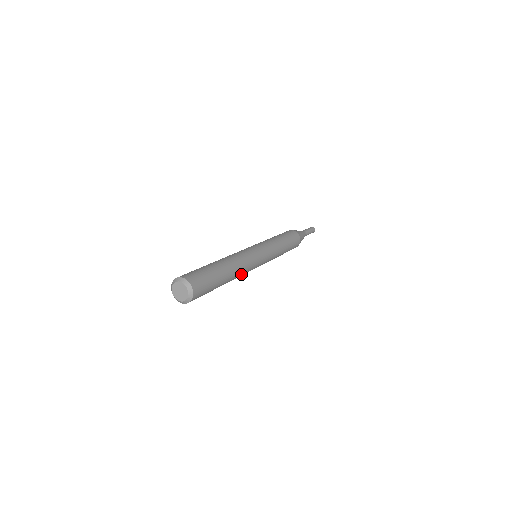
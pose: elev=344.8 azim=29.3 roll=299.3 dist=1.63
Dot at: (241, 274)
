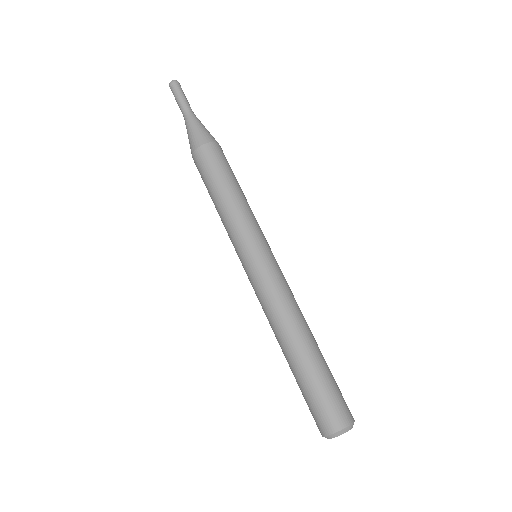
Dot at: occluded
